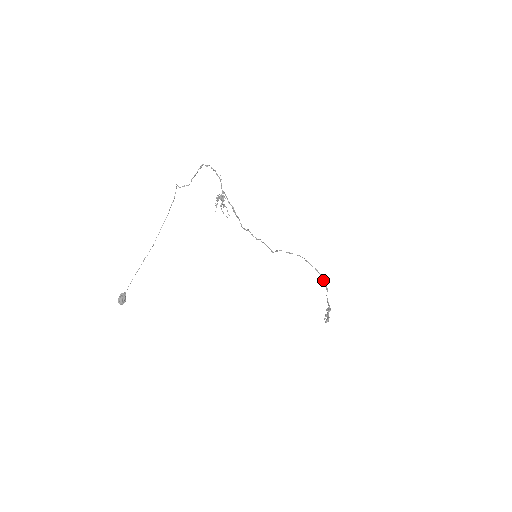
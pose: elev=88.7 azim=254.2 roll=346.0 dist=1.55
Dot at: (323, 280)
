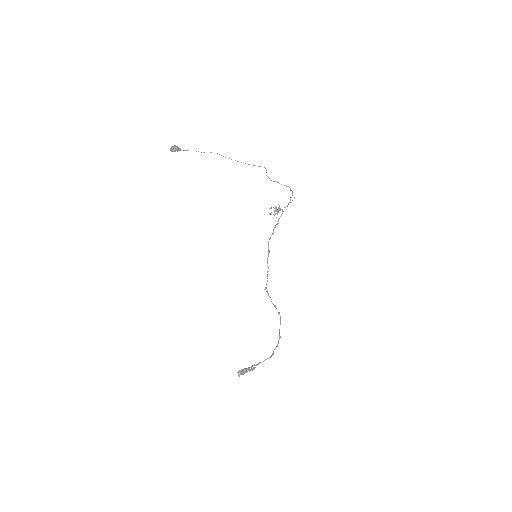
Dot at: occluded
